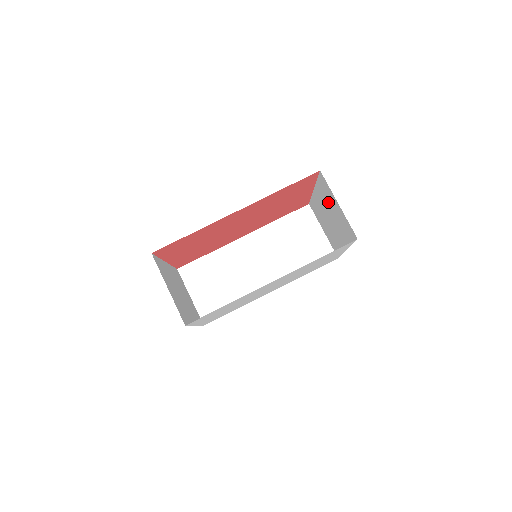
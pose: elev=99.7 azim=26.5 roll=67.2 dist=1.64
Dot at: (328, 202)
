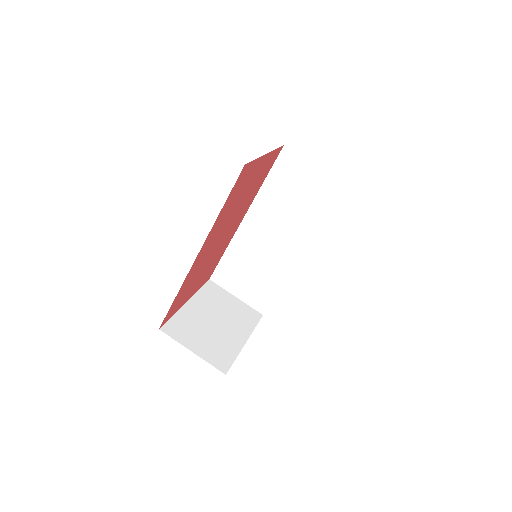
Dot at: occluded
